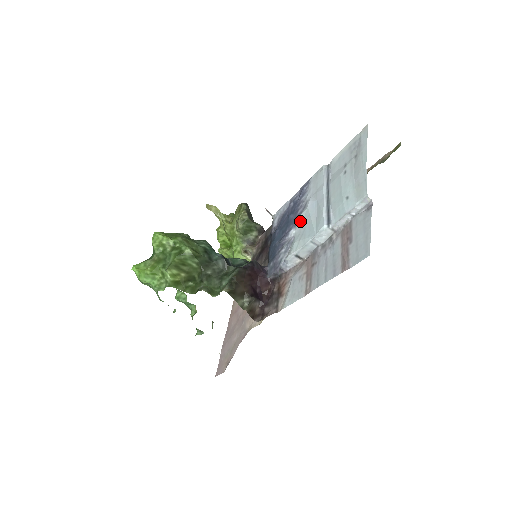
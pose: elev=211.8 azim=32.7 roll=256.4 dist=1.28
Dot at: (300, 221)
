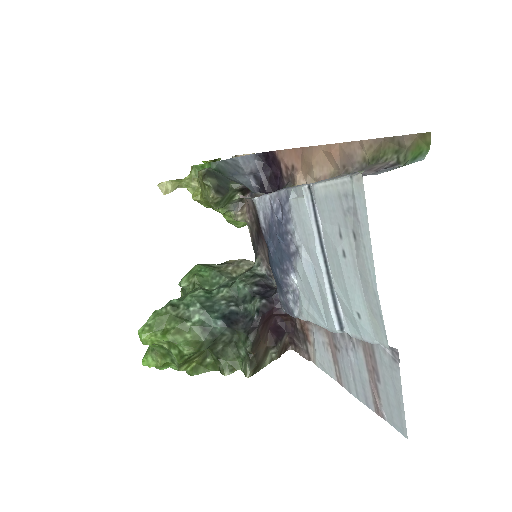
Dot at: (299, 276)
